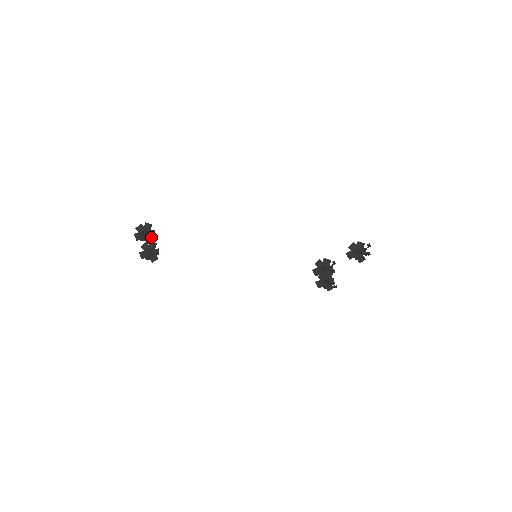
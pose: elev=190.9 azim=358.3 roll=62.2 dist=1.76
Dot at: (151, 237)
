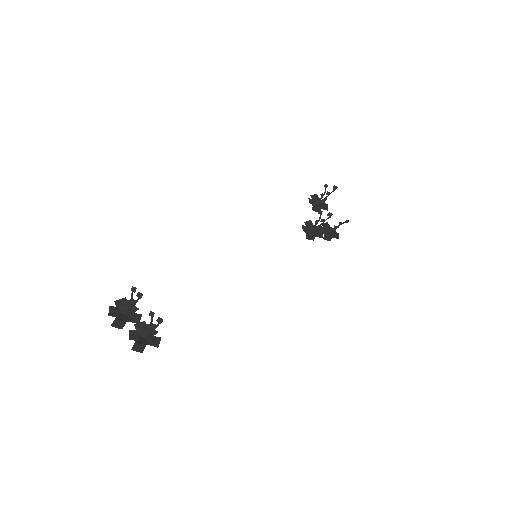
Dot at: (135, 314)
